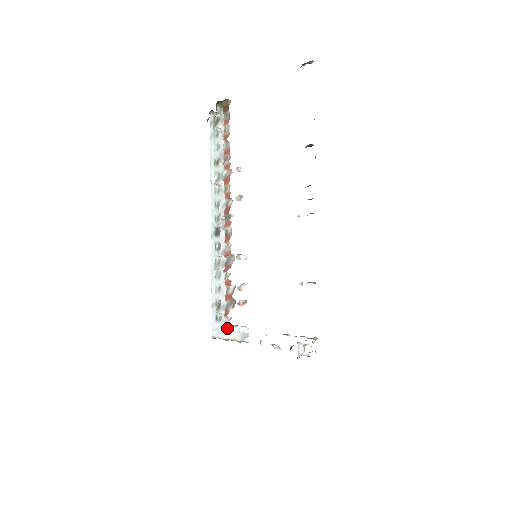
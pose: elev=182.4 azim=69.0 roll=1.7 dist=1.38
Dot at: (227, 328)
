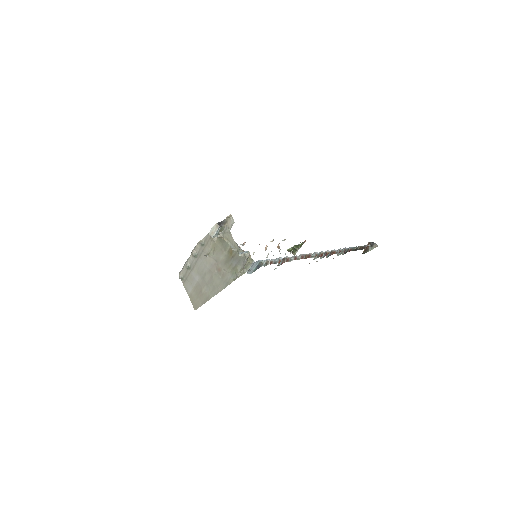
Dot at: occluded
